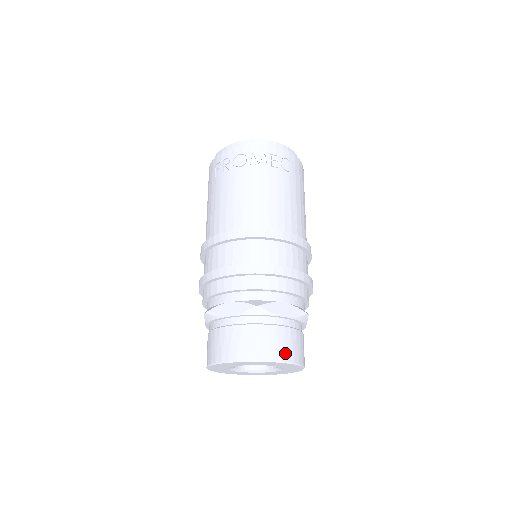
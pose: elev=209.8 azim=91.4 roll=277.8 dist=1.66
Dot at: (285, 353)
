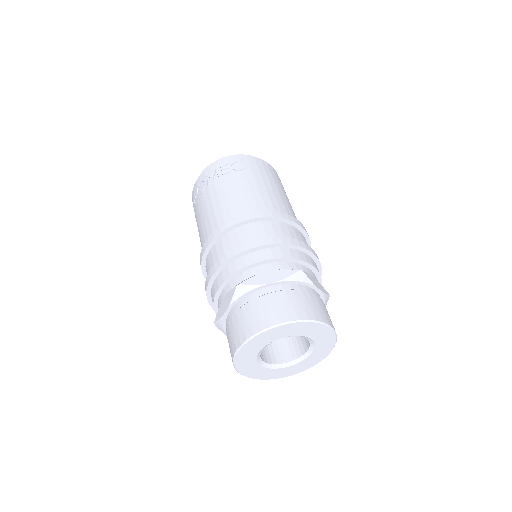
Dot at: (284, 315)
